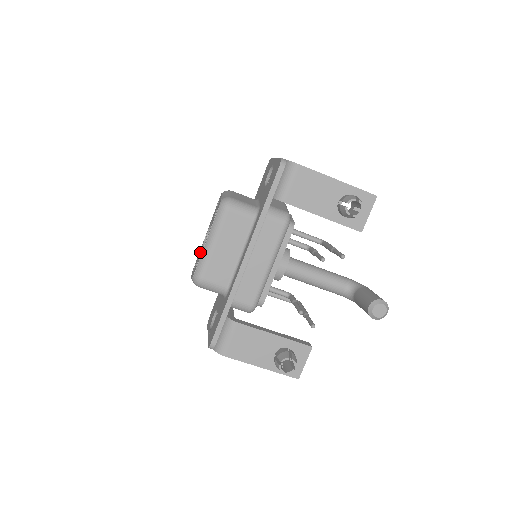
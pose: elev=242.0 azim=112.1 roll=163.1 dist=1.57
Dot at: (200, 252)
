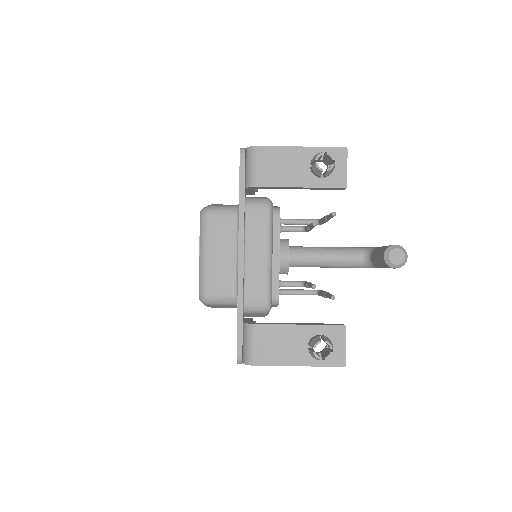
Dot at: occluded
